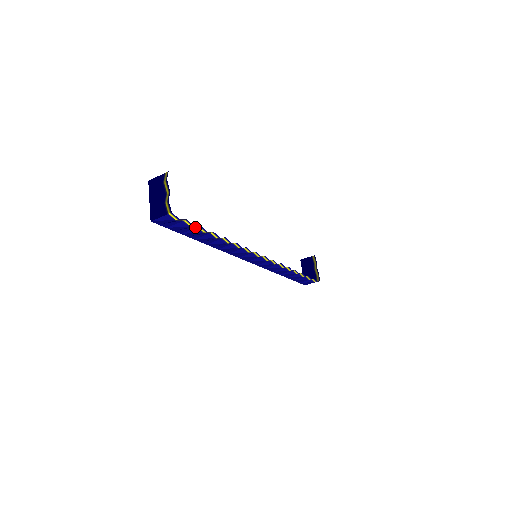
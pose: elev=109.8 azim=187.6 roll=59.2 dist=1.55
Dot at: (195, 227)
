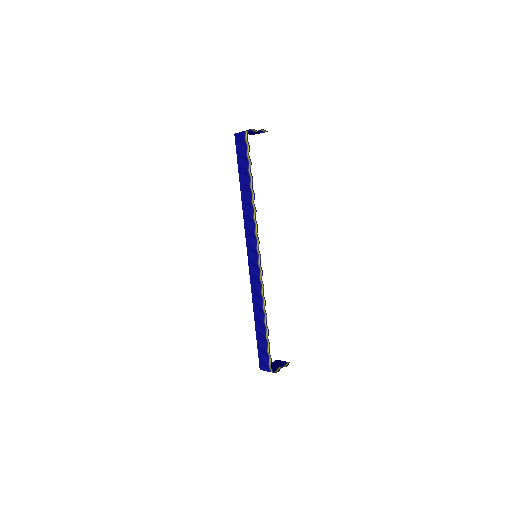
Dot at: (248, 163)
